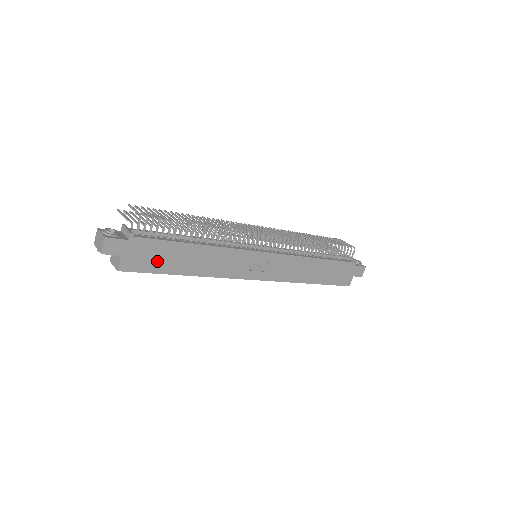
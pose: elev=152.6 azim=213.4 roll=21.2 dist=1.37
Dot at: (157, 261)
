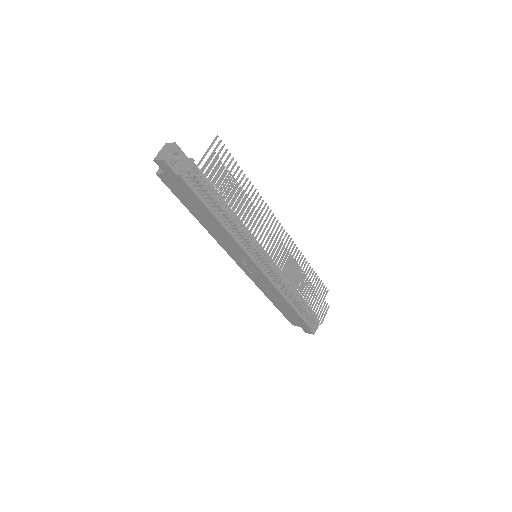
Dot at: (184, 197)
